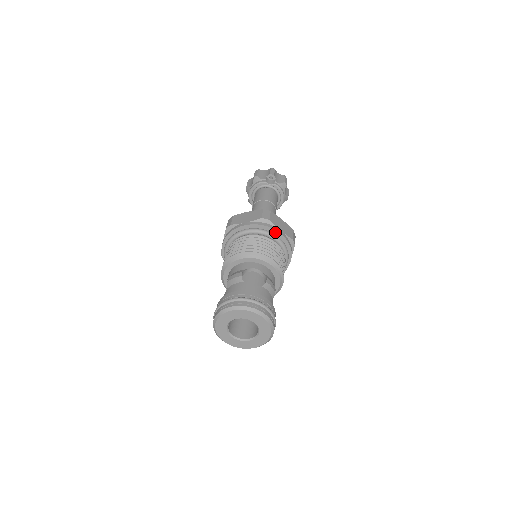
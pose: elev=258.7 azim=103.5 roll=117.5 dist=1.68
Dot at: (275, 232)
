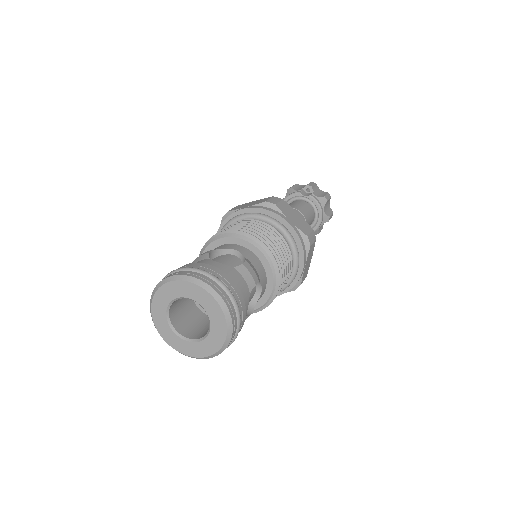
Dot at: (281, 220)
